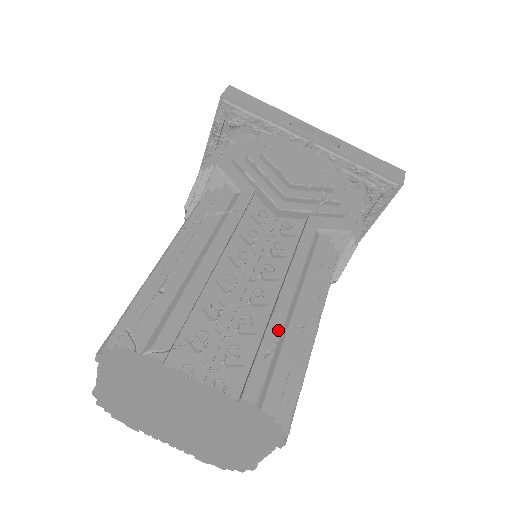
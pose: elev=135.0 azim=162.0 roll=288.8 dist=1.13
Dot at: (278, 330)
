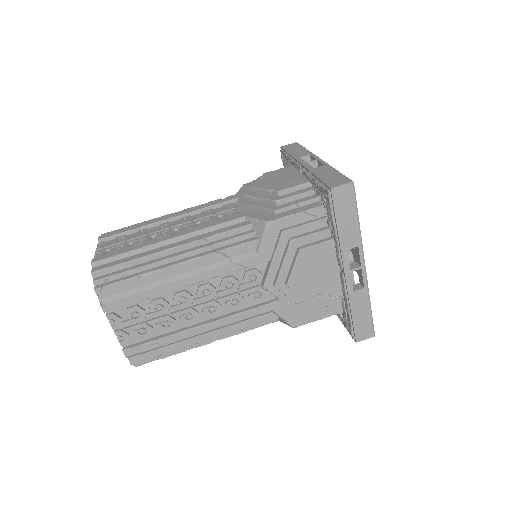
Dot at: (175, 340)
